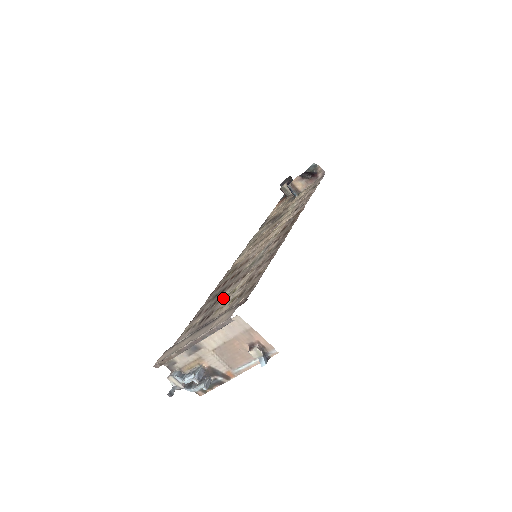
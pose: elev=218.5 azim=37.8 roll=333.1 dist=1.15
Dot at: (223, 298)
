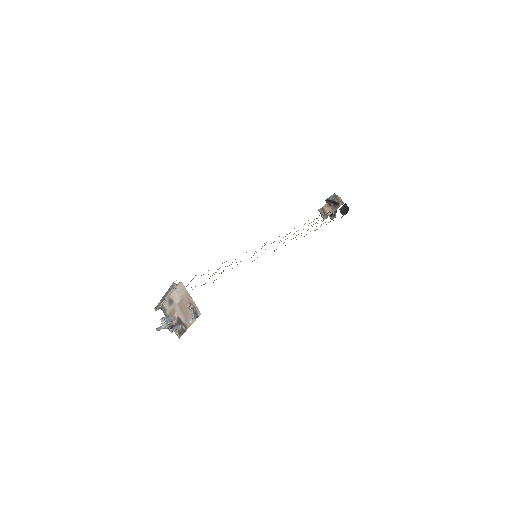
Dot at: occluded
